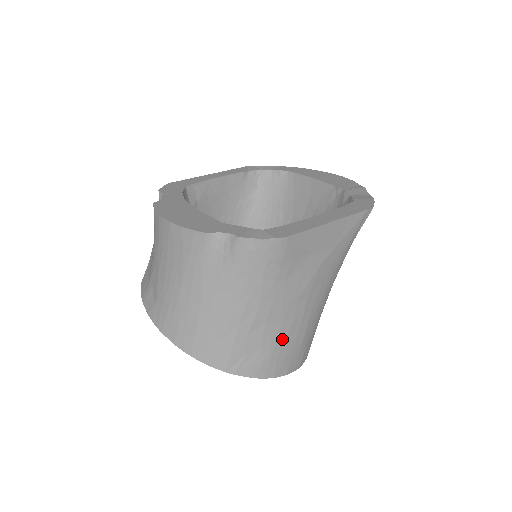
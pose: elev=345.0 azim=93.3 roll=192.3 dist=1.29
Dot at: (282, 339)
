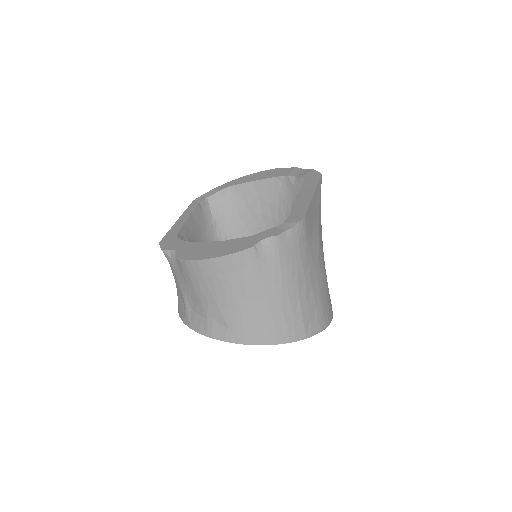
Dot at: (322, 293)
